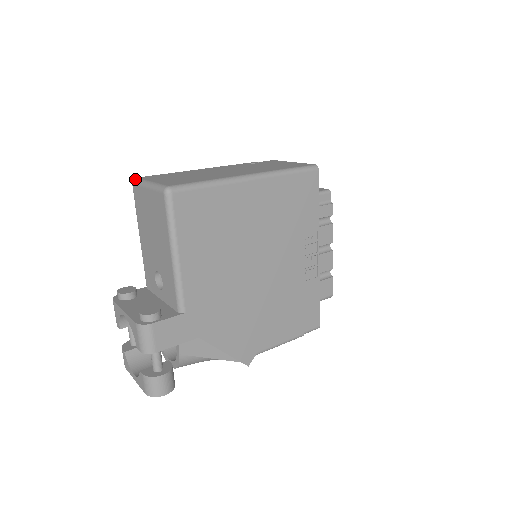
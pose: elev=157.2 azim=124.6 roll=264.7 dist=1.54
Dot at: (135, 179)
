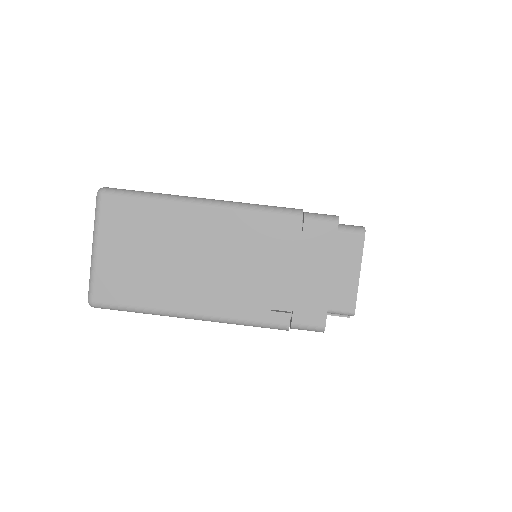
Dot at: (97, 199)
